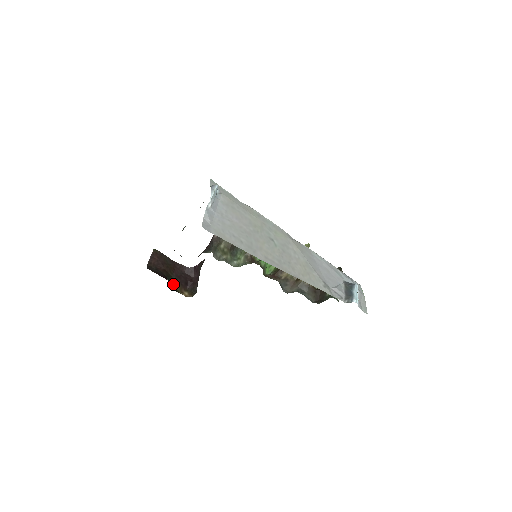
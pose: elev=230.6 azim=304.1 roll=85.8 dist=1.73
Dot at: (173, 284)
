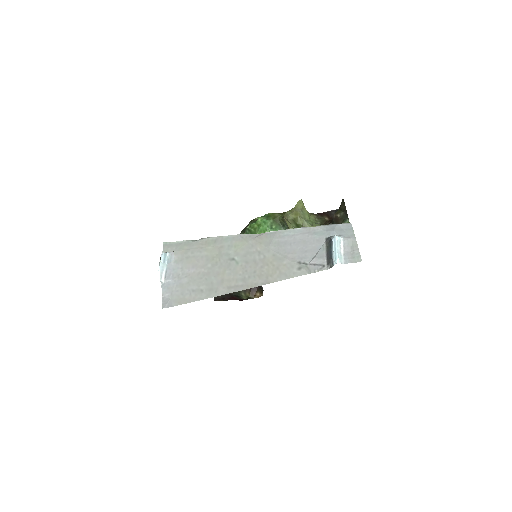
Dot at: (244, 294)
